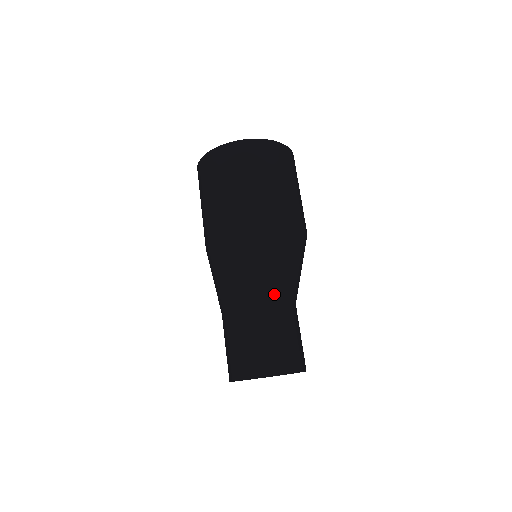
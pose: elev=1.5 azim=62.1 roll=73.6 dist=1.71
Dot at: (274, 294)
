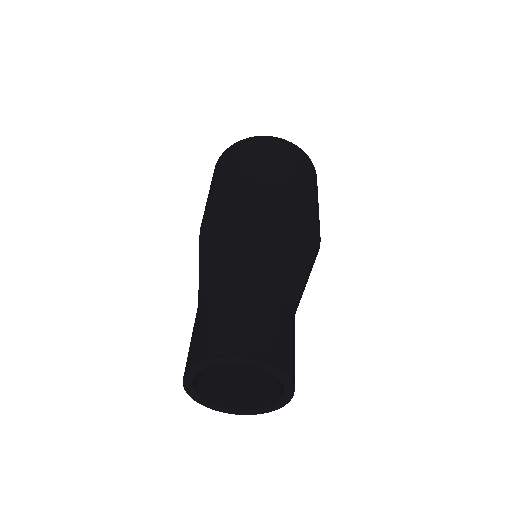
Dot at: (266, 273)
